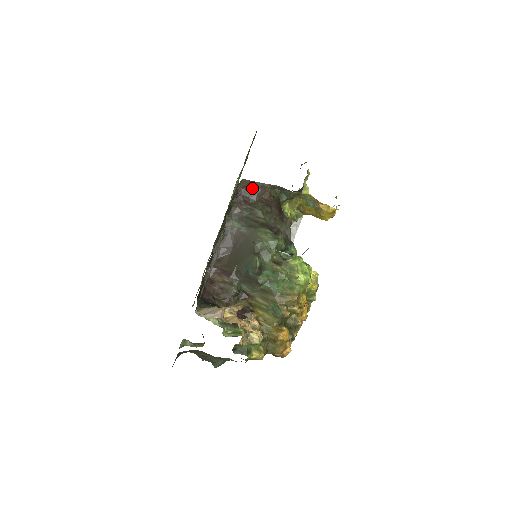
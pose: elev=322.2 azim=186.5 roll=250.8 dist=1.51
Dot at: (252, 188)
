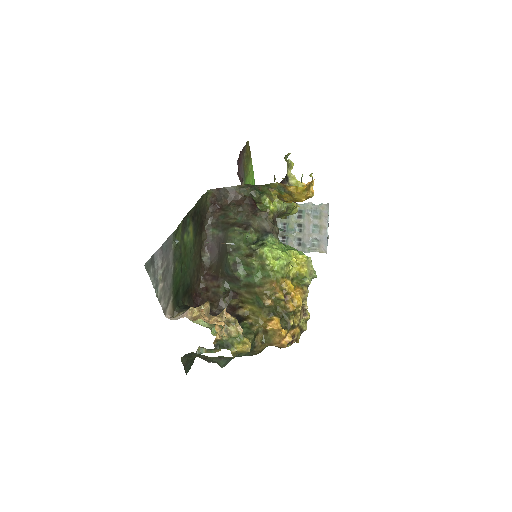
Dot at: (222, 195)
